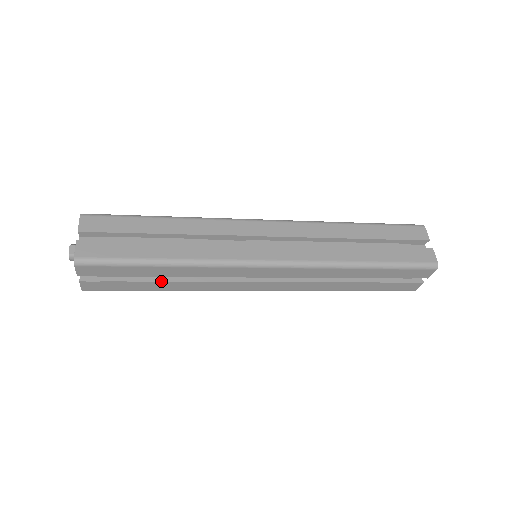
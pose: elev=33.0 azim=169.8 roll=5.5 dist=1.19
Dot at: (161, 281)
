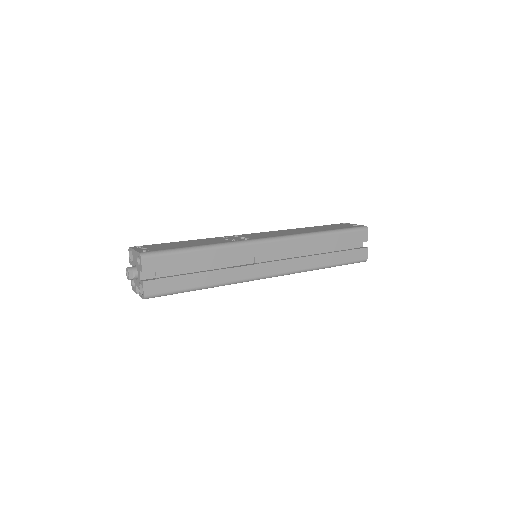
Dot at: occluded
